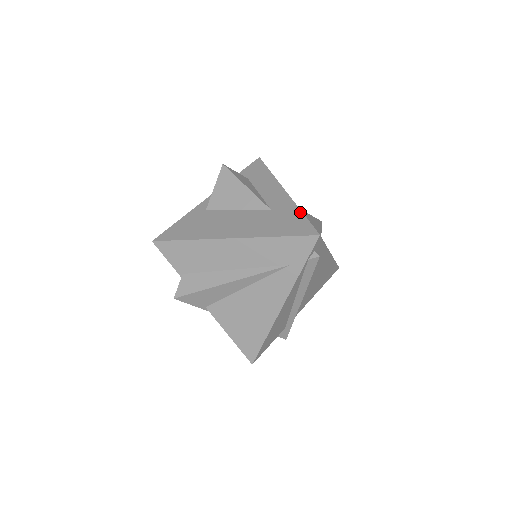
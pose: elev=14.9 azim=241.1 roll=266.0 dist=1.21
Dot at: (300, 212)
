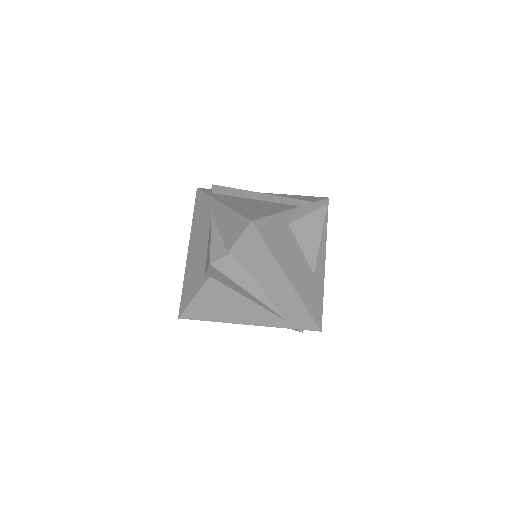
Dot at: (323, 296)
